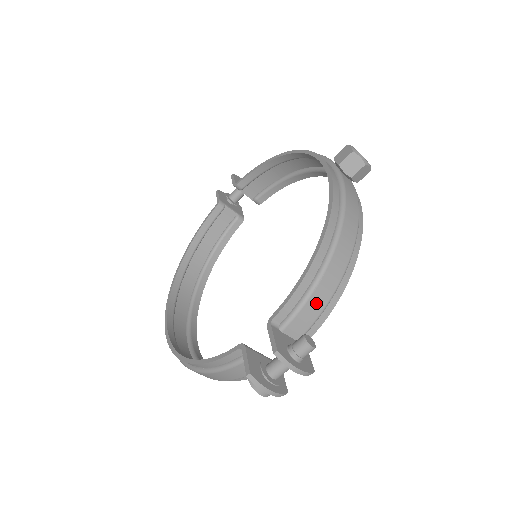
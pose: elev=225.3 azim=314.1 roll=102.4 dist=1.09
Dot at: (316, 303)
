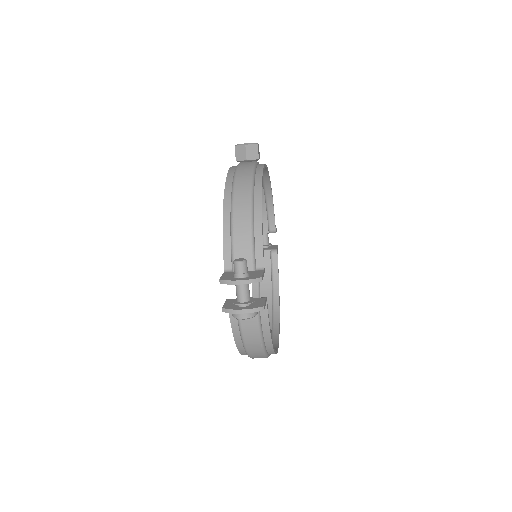
Dot at: (241, 238)
